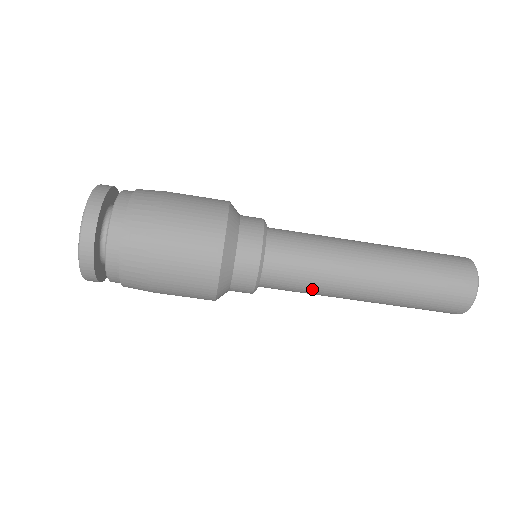
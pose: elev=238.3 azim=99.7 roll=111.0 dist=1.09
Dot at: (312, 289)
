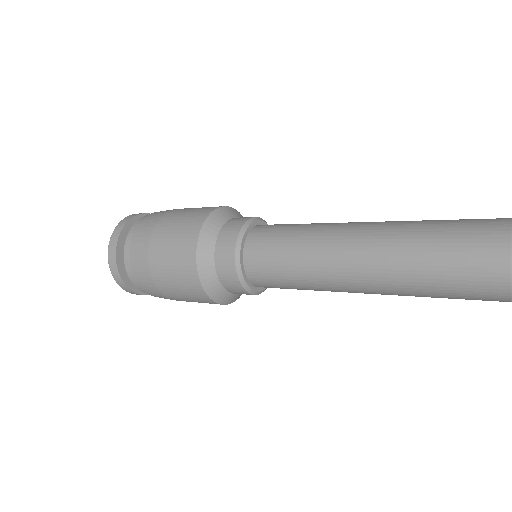
Dot at: occluded
